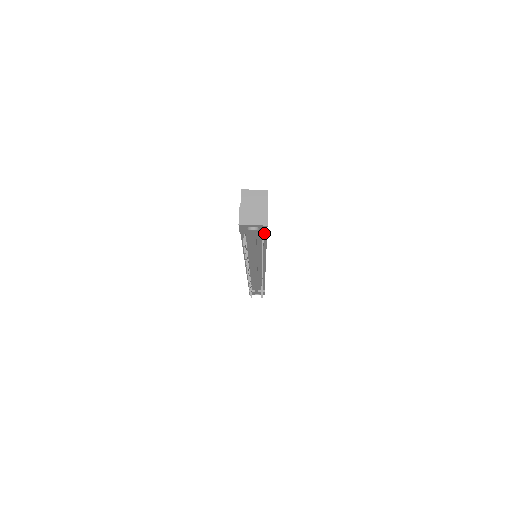
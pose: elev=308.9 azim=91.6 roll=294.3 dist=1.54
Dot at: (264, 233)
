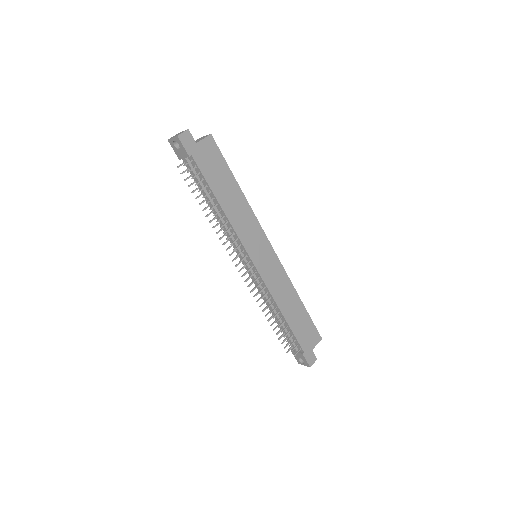
Dot at: (187, 154)
